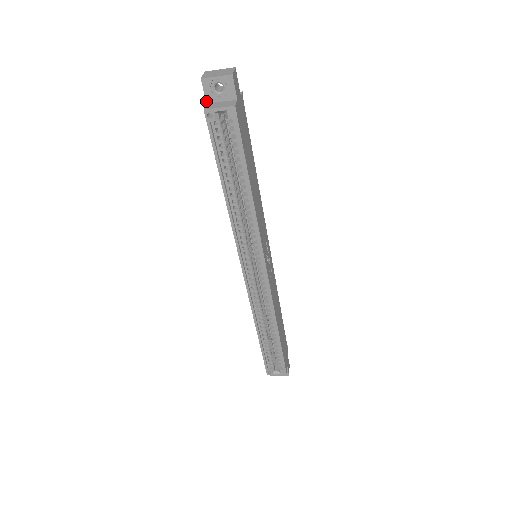
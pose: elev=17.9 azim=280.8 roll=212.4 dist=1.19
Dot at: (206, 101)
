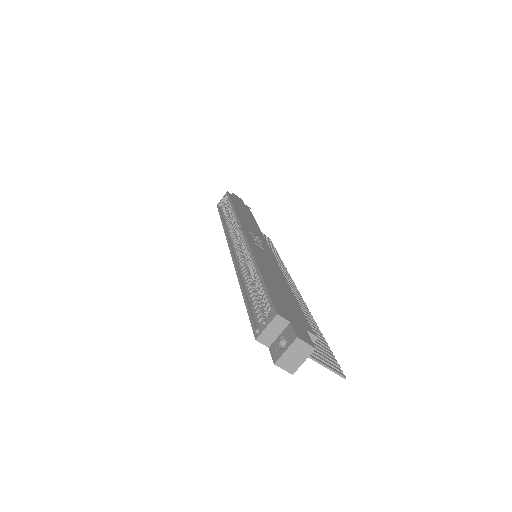
Dot at: occluded
